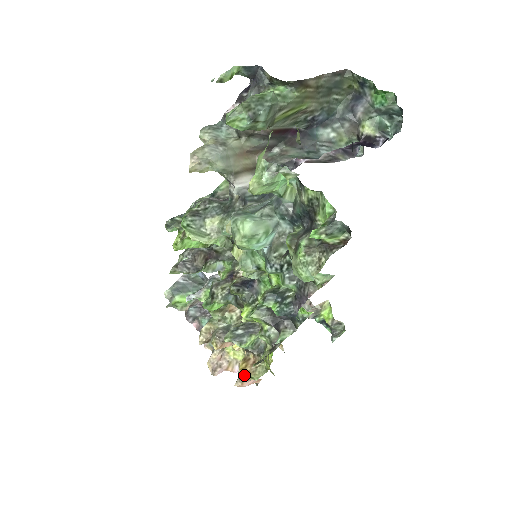
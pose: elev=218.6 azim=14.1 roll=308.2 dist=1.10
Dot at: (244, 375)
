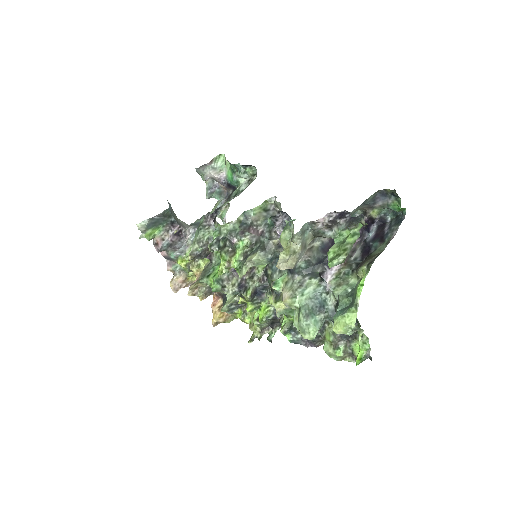
Dot at: (222, 322)
